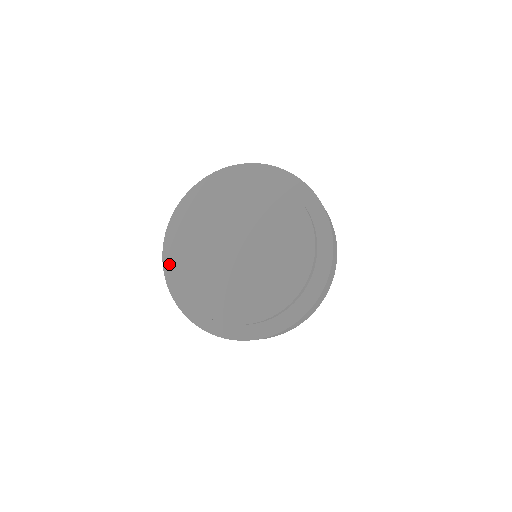
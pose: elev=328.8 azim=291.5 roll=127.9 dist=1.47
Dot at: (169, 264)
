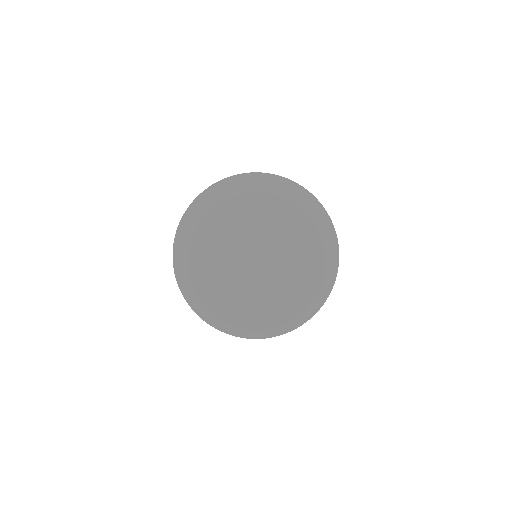
Dot at: (183, 278)
